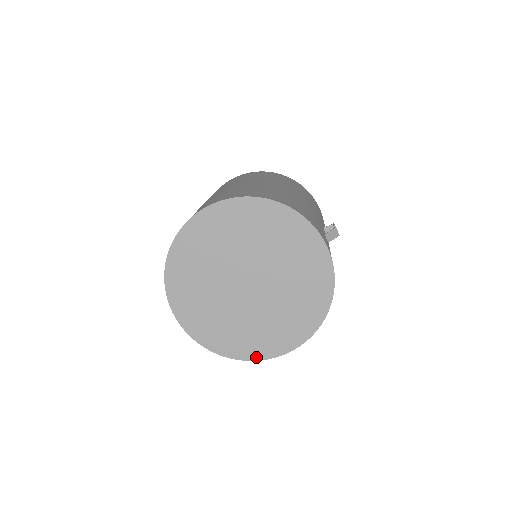
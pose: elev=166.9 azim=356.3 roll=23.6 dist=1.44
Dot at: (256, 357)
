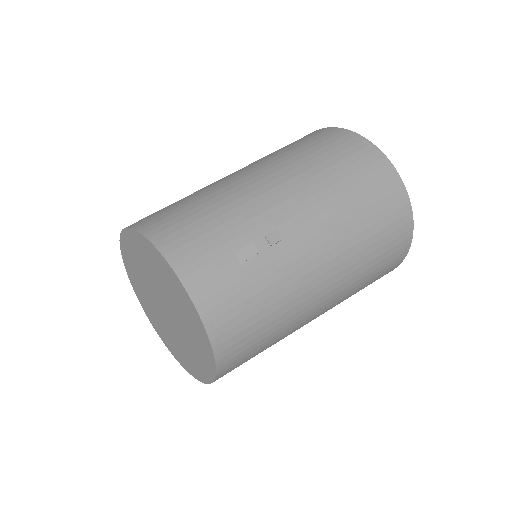
Dot at: (198, 378)
